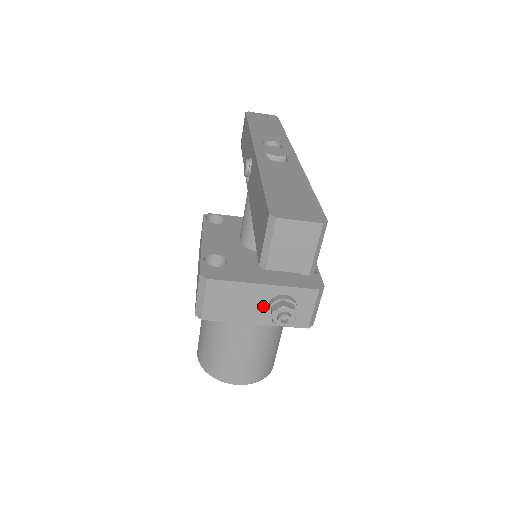
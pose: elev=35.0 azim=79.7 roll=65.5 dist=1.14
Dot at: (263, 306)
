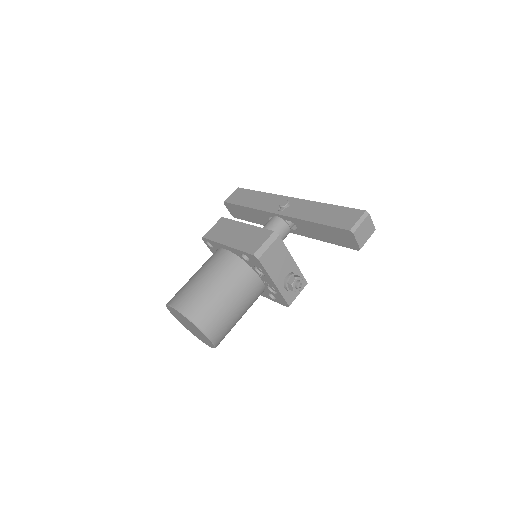
Dot at: (285, 274)
